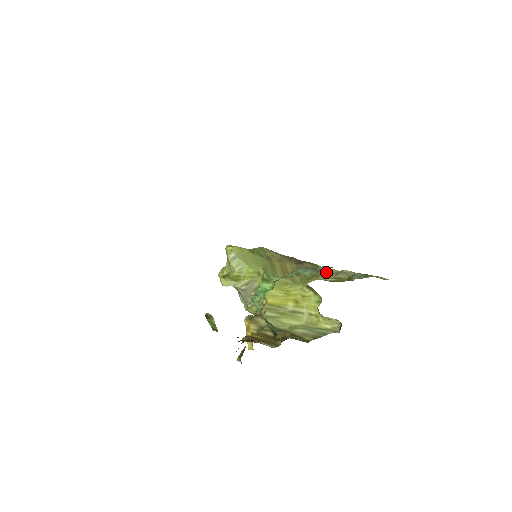
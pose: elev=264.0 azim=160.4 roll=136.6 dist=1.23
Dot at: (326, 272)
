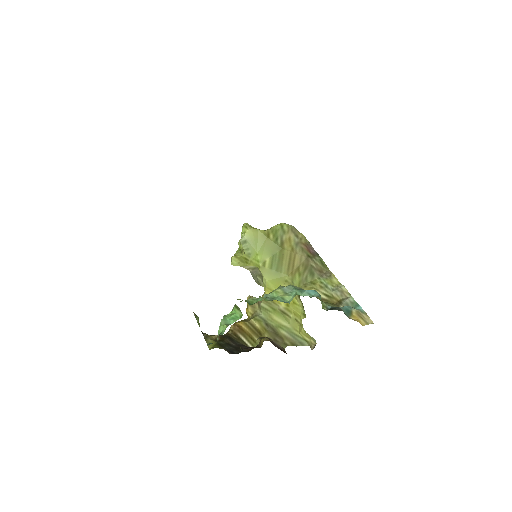
Dot at: (326, 282)
